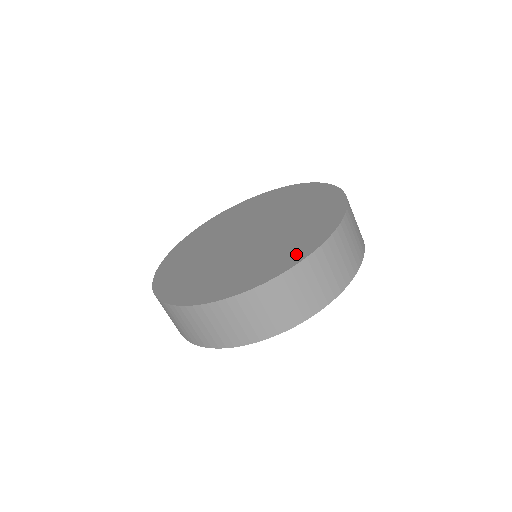
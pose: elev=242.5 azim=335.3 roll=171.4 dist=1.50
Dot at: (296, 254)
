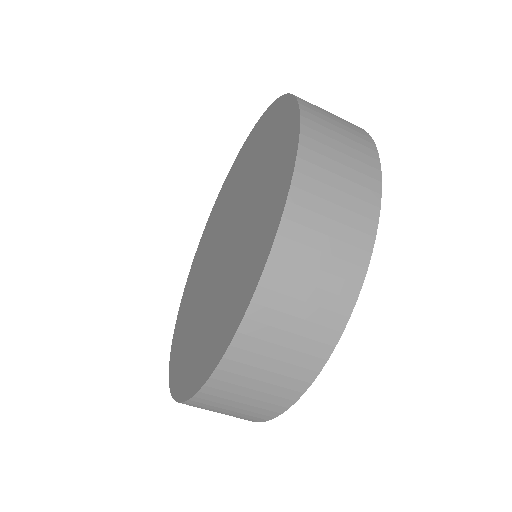
Dot at: (196, 373)
